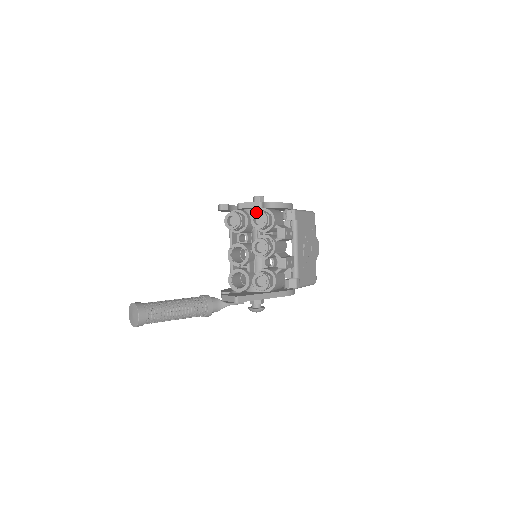
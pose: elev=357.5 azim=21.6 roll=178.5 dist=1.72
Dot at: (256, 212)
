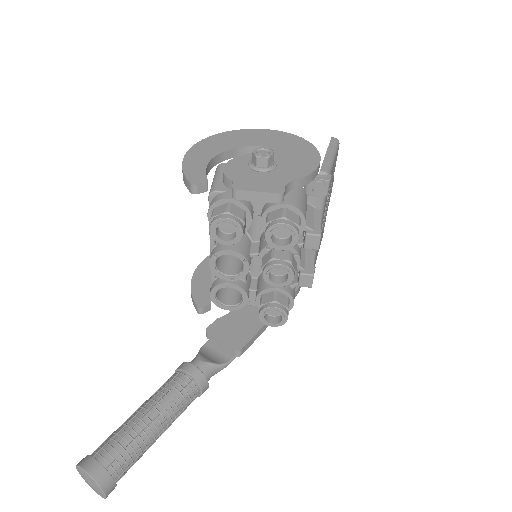
Dot at: (278, 225)
